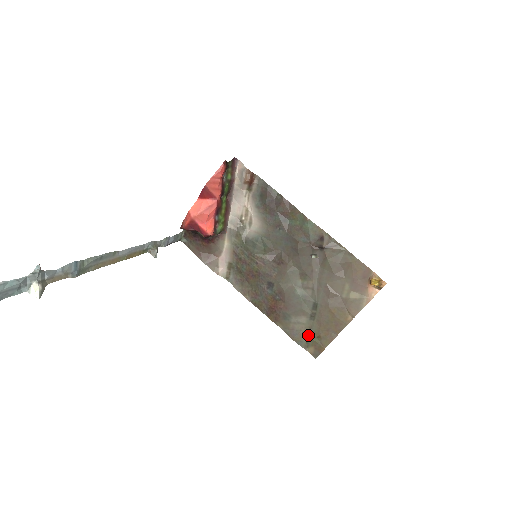
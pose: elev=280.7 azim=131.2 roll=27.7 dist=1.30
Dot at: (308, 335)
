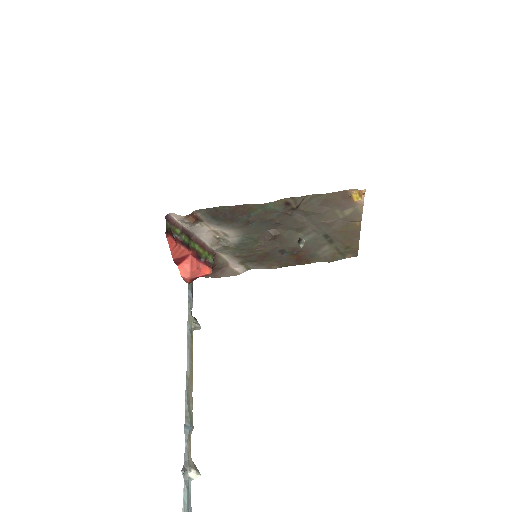
Dot at: (339, 252)
